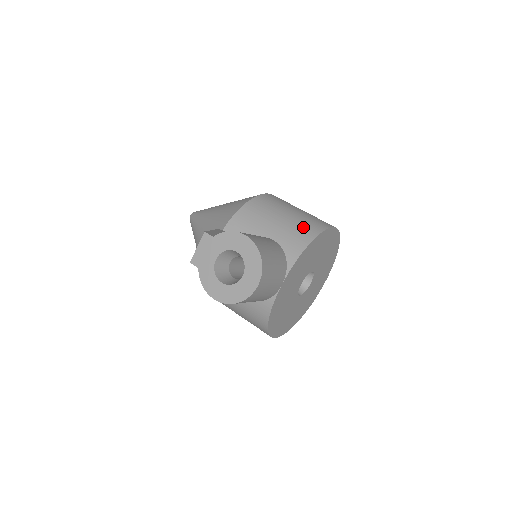
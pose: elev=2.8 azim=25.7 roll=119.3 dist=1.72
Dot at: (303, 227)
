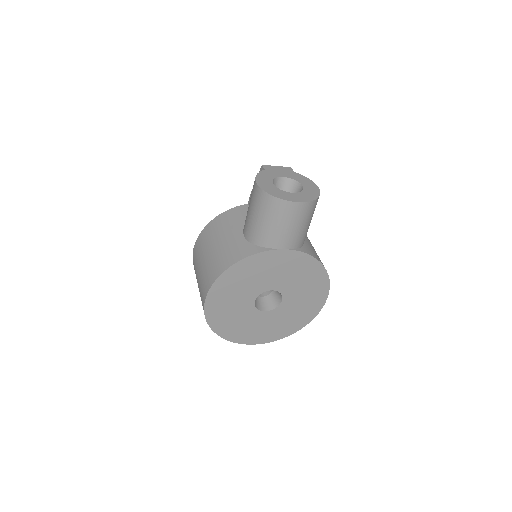
Dot at: occluded
